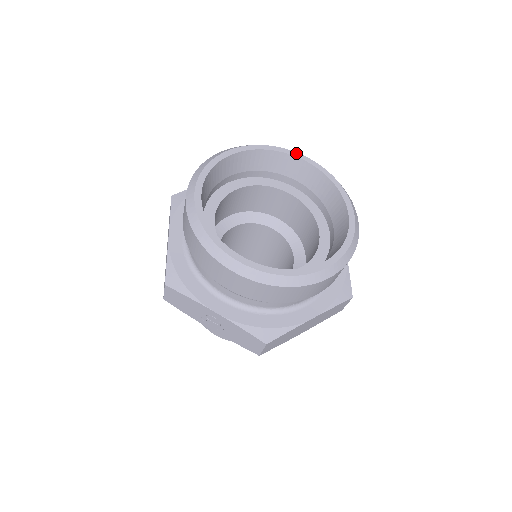
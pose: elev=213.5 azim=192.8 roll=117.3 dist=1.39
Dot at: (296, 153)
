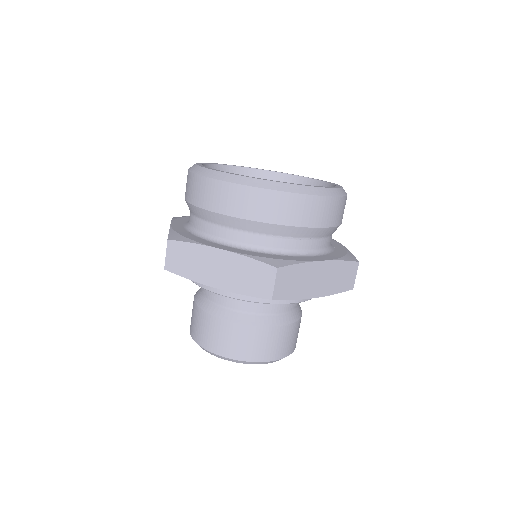
Dot at: occluded
